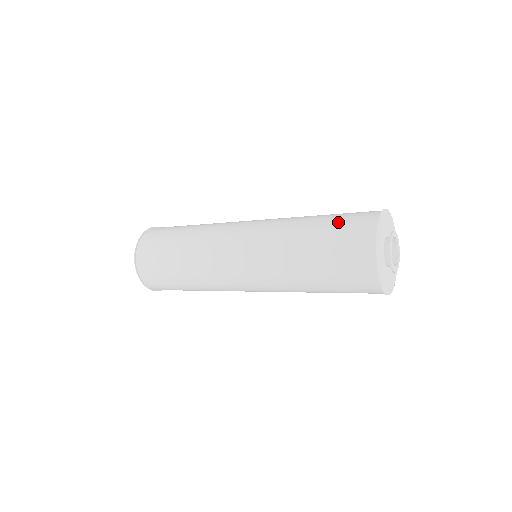
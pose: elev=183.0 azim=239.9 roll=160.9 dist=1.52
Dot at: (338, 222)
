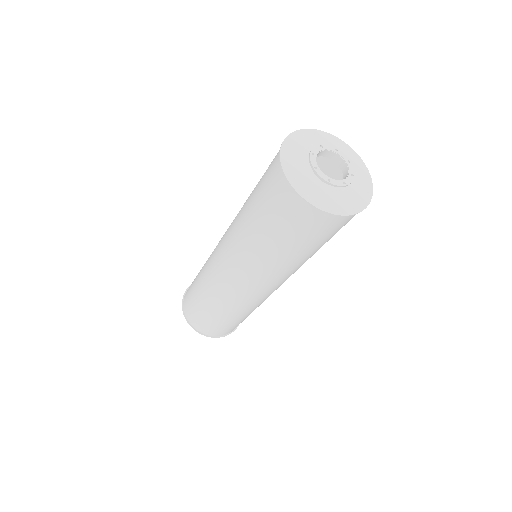
Dot at: occluded
